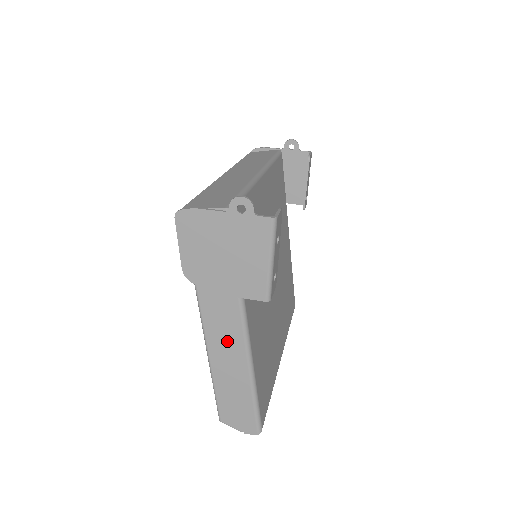
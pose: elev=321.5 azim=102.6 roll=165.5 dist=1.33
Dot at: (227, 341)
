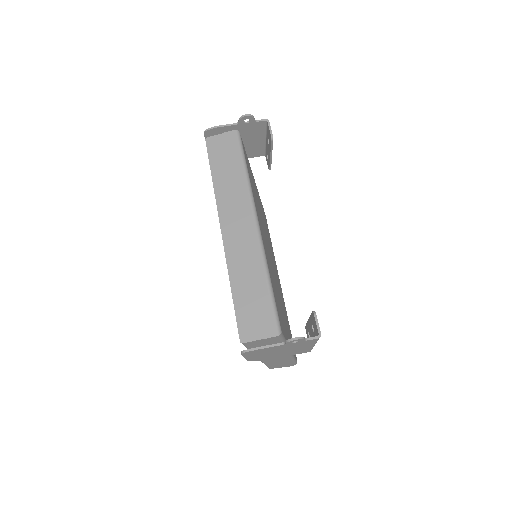
Dot at: occluded
